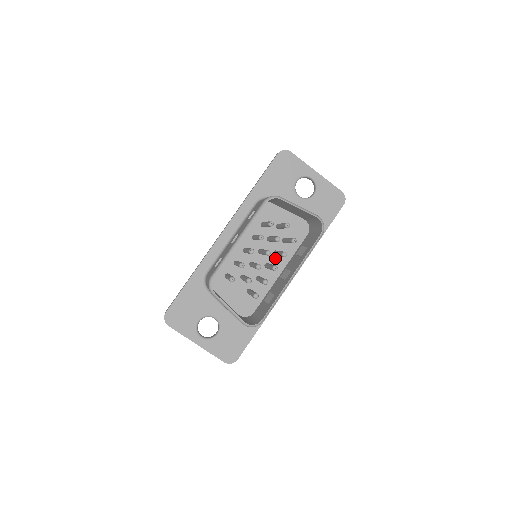
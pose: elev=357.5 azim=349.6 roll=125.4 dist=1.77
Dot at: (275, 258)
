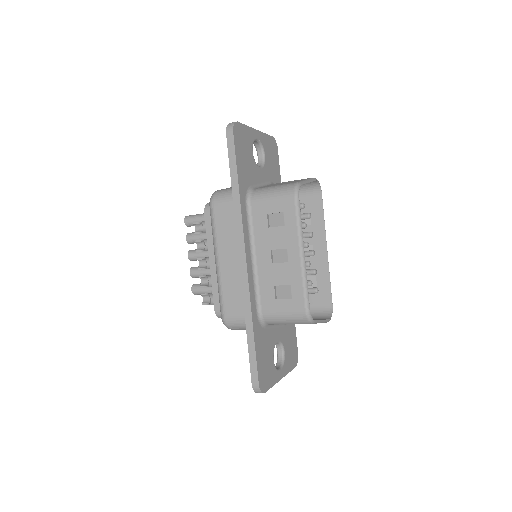
Dot at: occluded
